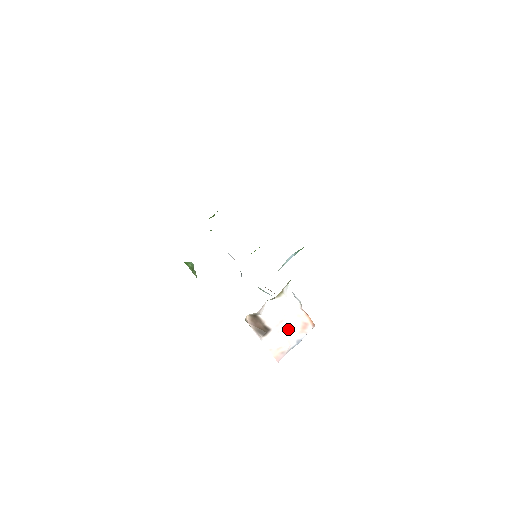
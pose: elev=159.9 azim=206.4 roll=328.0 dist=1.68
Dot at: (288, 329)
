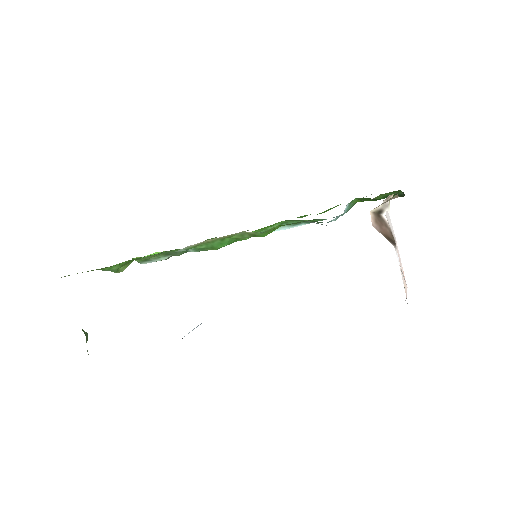
Dot at: occluded
